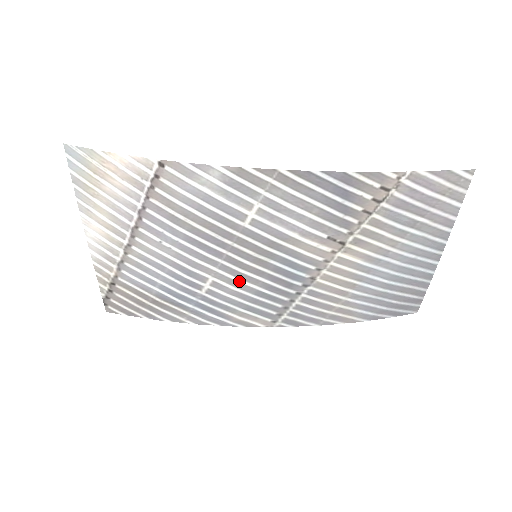
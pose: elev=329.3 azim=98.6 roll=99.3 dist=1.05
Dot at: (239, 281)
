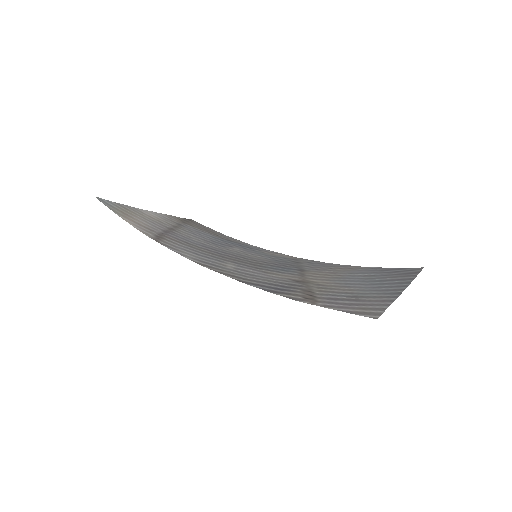
Dot at: (254, 257)
